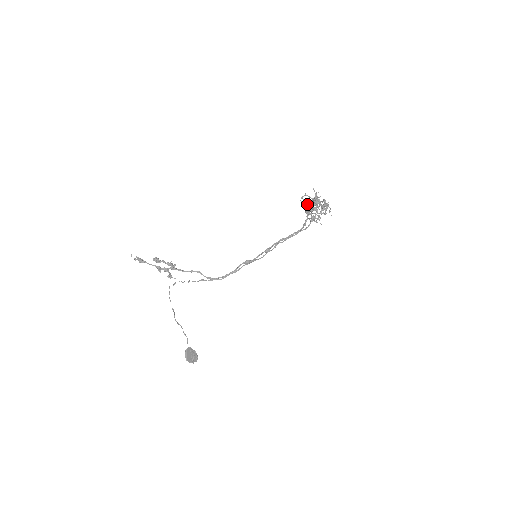
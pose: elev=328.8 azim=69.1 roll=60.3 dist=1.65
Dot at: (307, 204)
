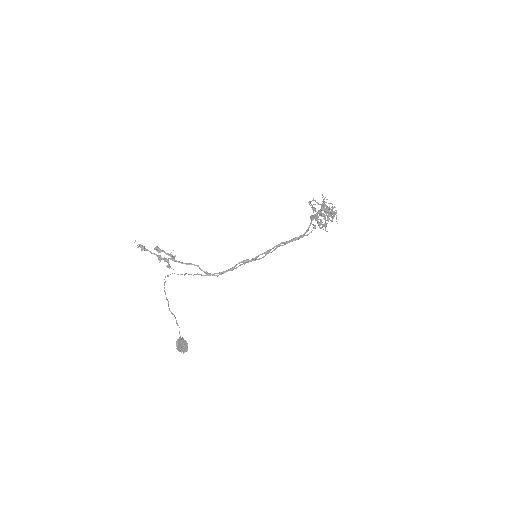
Dot at: (315, 209)
